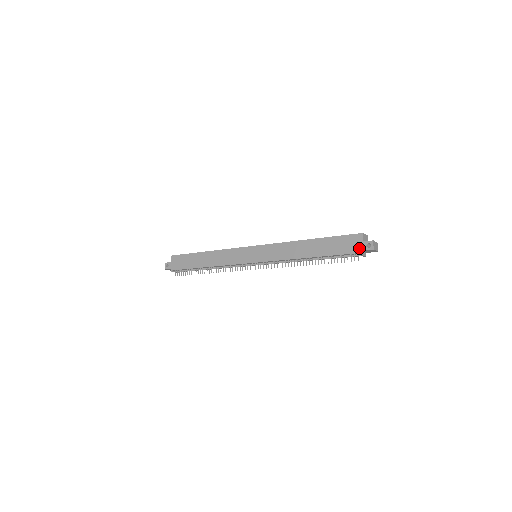
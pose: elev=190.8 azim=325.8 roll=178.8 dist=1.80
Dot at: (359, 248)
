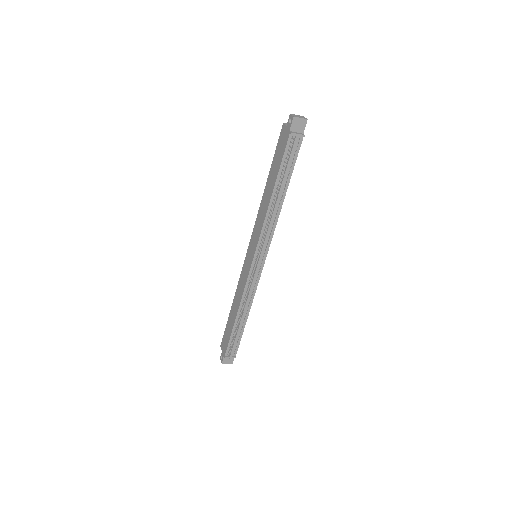
Dot at: (287, 132)
